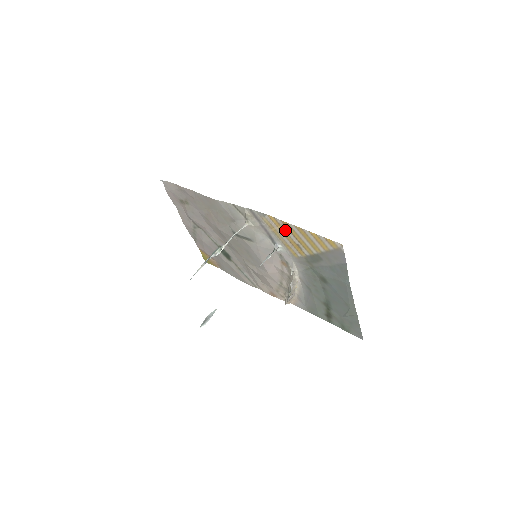
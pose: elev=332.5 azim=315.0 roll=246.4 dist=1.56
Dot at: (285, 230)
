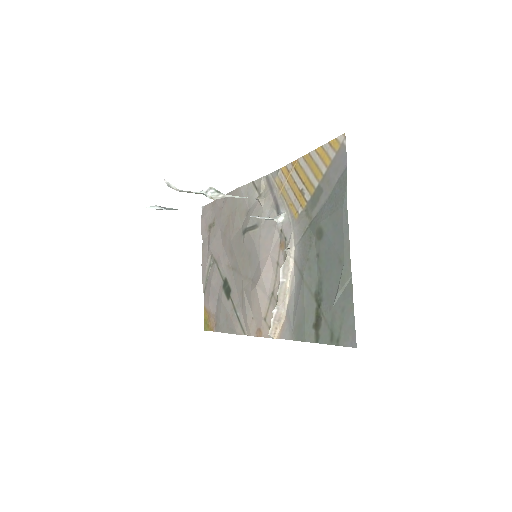
Dot at: (293, 176)
